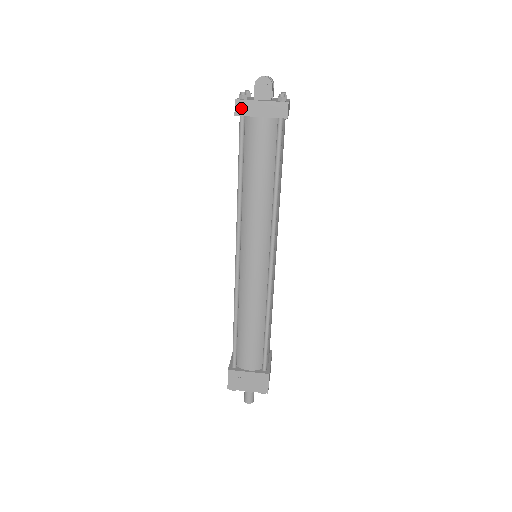
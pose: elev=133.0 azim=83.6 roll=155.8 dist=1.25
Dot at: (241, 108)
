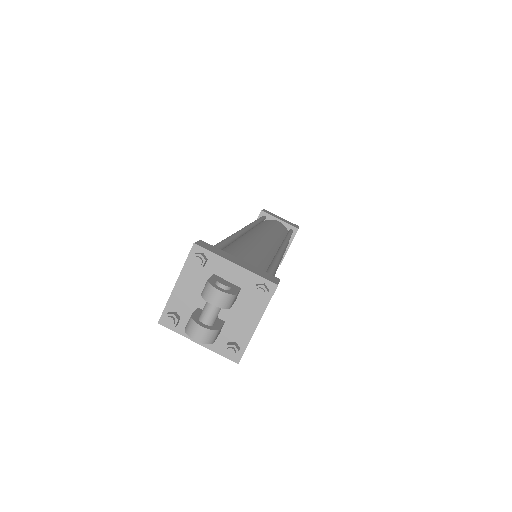
Dot at: occluded
